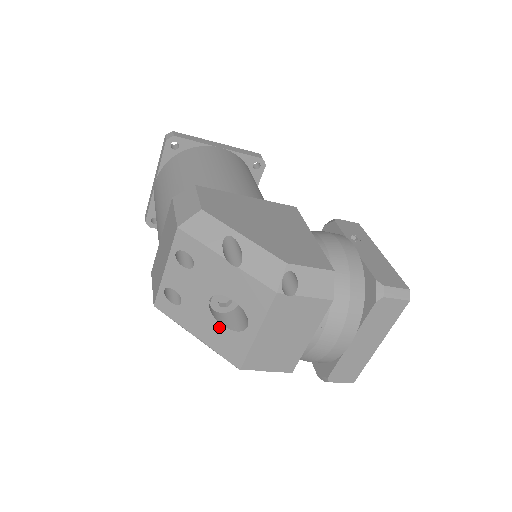
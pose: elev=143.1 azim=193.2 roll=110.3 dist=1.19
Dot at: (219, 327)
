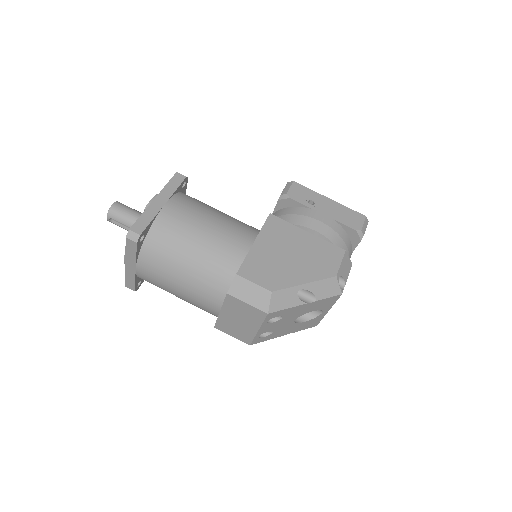
Dot at: (302, 324)
